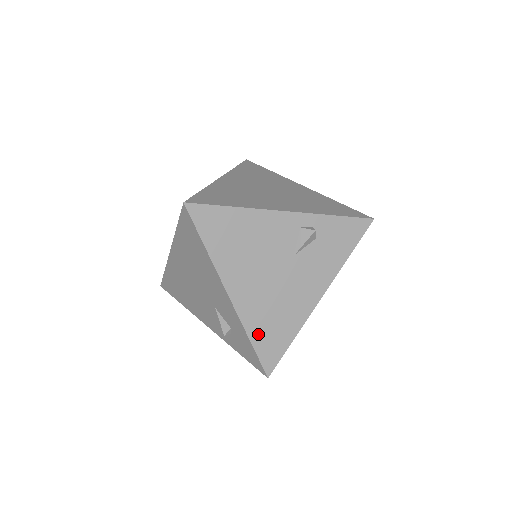
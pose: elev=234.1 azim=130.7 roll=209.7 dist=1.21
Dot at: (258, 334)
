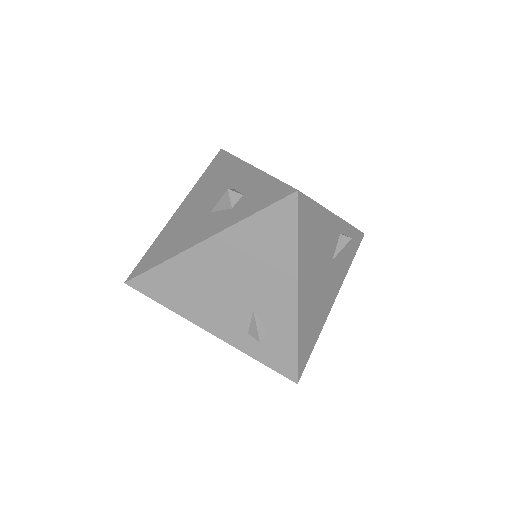
Dot at: (302, 338)
